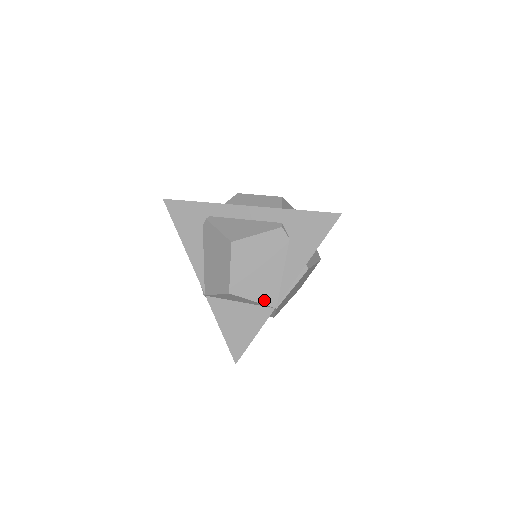
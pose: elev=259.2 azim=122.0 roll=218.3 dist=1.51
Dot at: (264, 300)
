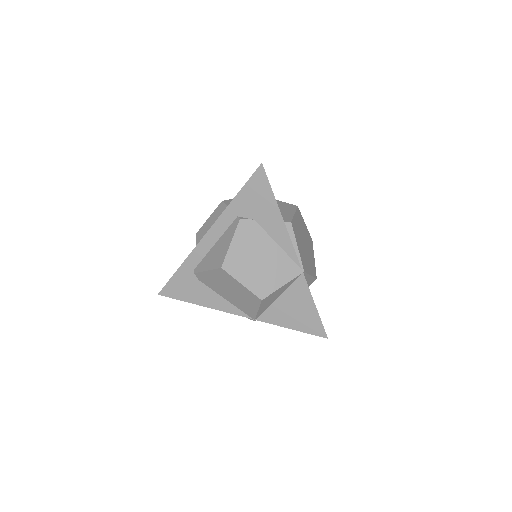
Dot at: (289, 277)
